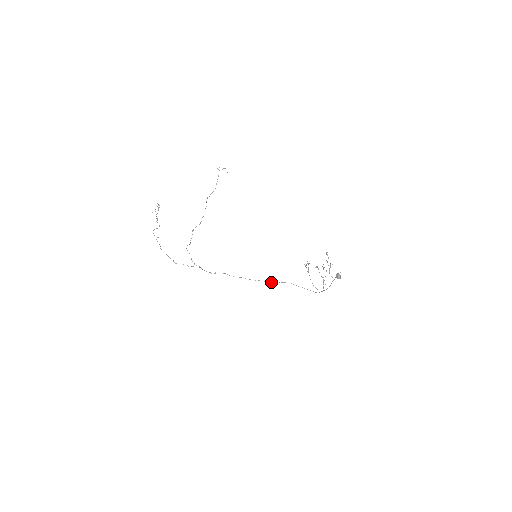
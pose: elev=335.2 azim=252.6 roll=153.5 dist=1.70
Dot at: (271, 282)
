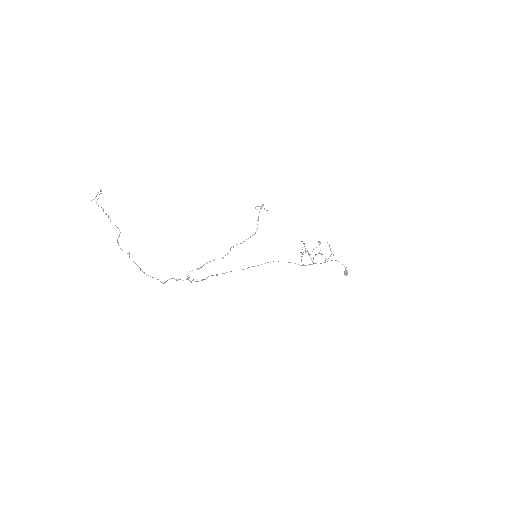
Dot at: (258, 265)
